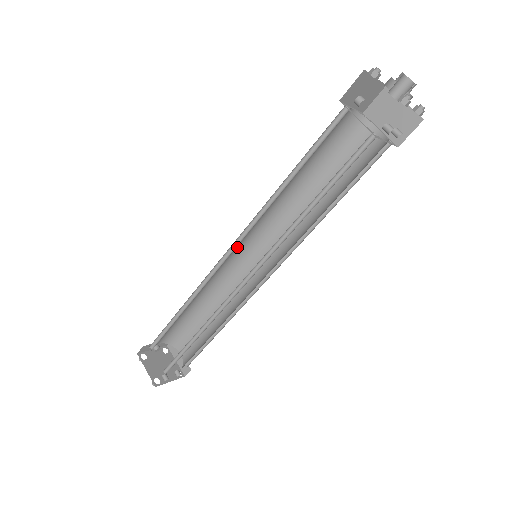
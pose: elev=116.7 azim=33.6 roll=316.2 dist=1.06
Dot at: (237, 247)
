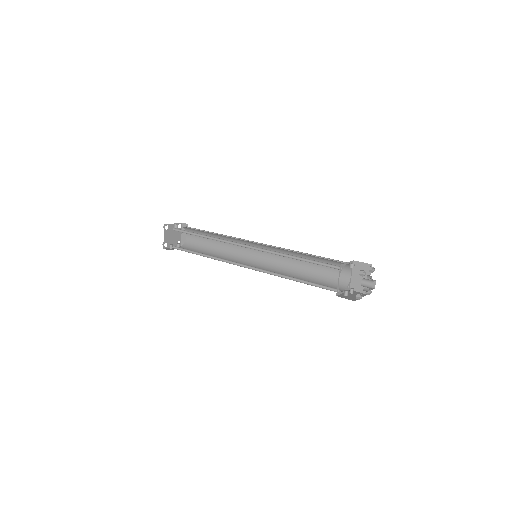
Dot at: occluded
